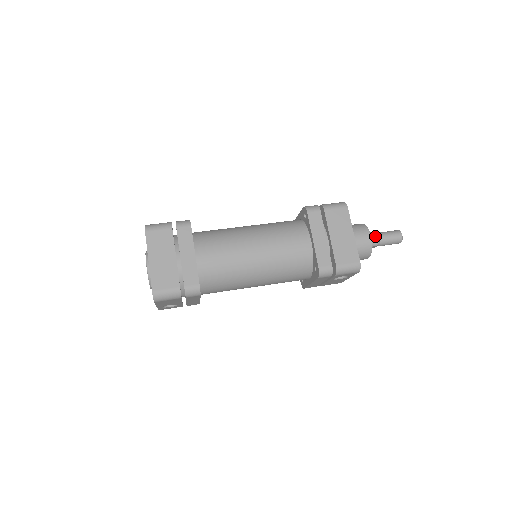
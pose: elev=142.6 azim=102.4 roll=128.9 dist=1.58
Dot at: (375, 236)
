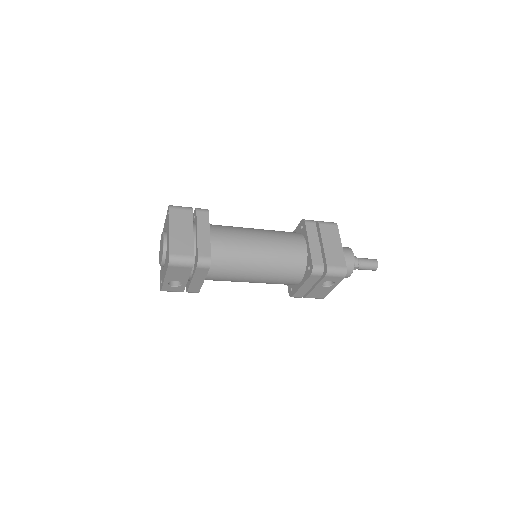
Dot at: (356, 258)
